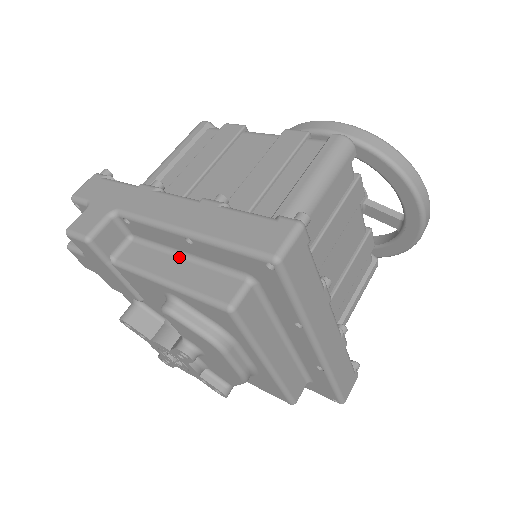
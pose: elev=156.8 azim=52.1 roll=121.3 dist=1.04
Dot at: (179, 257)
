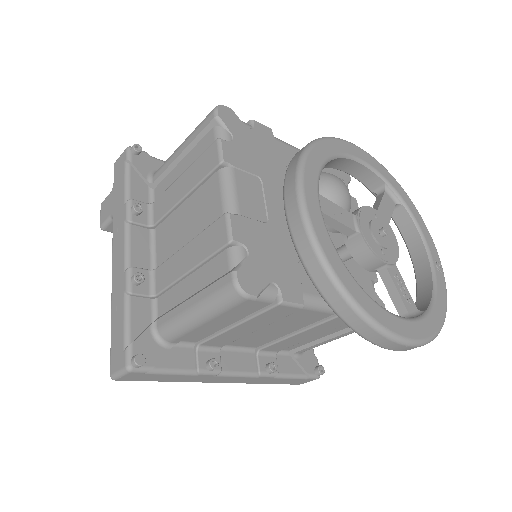
Dot at: occluded
